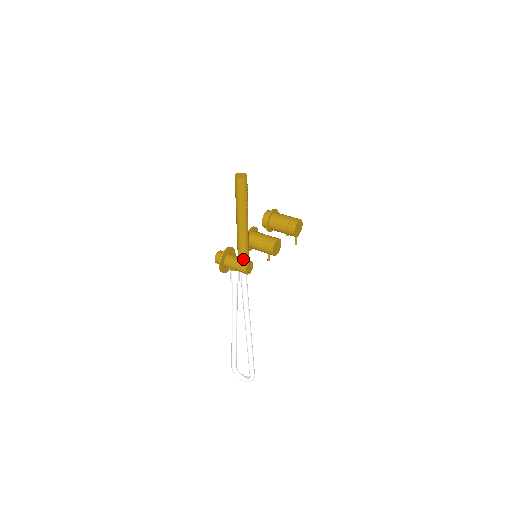
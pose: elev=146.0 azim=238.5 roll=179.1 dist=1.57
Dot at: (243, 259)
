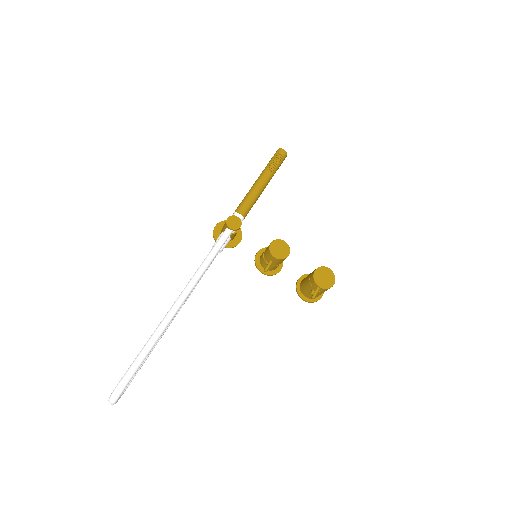
Dot at: (235, 212)
